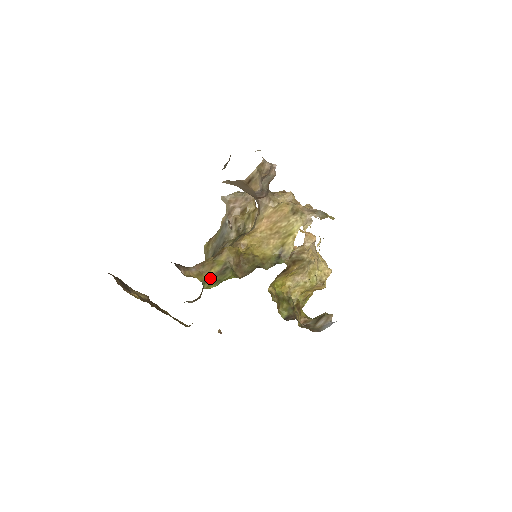
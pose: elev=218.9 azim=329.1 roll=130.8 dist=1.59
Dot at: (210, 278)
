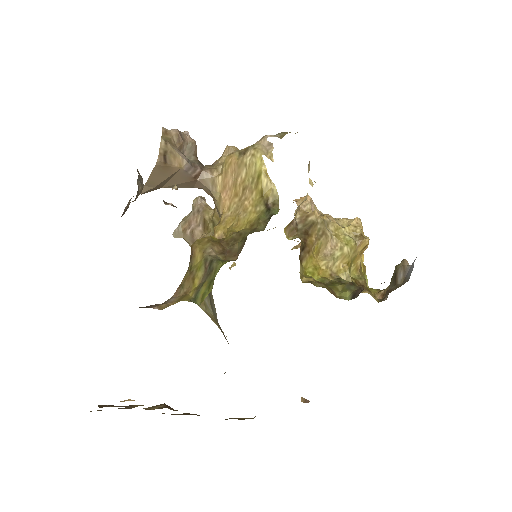
Dot at: (198, 289)
